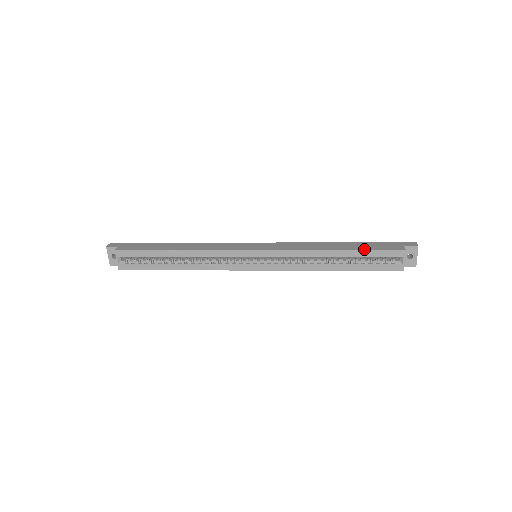
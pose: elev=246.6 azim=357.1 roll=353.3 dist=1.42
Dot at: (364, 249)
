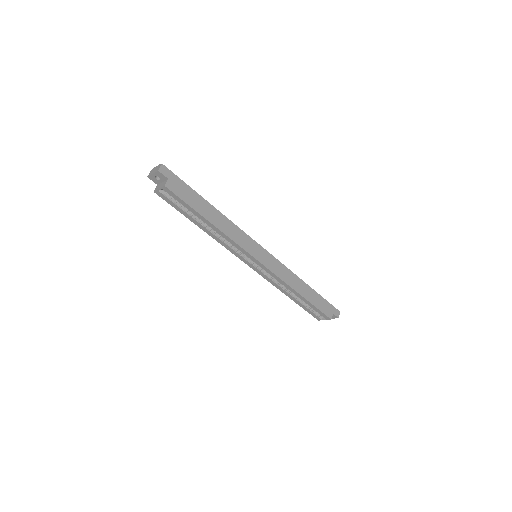
Dot at: (314, 305)
